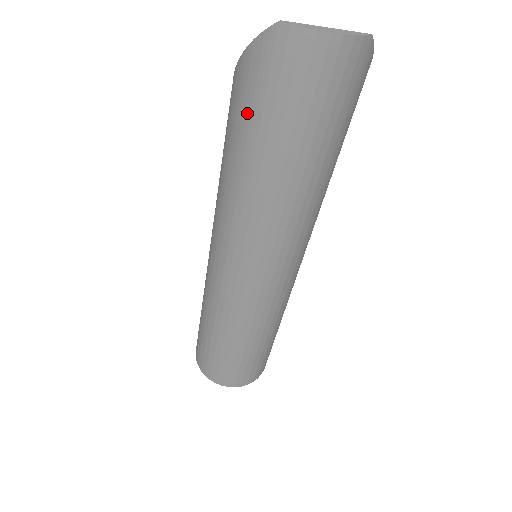
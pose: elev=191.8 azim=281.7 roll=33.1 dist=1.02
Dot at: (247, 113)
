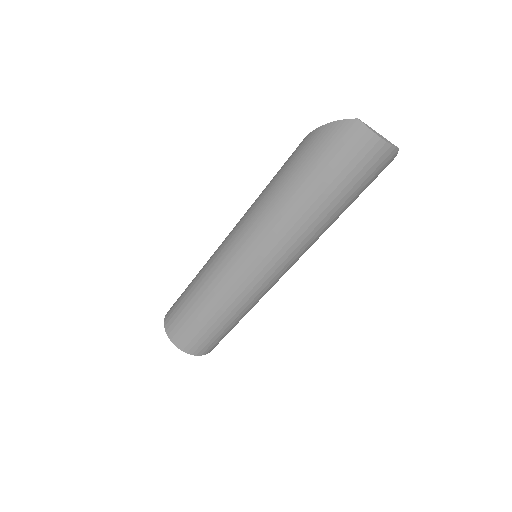
Dot at: (311, 158)
